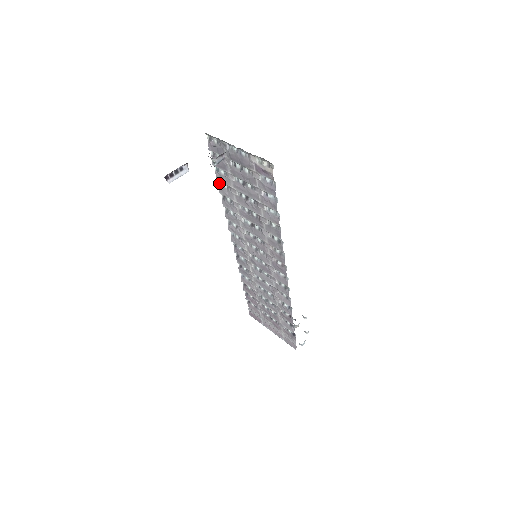
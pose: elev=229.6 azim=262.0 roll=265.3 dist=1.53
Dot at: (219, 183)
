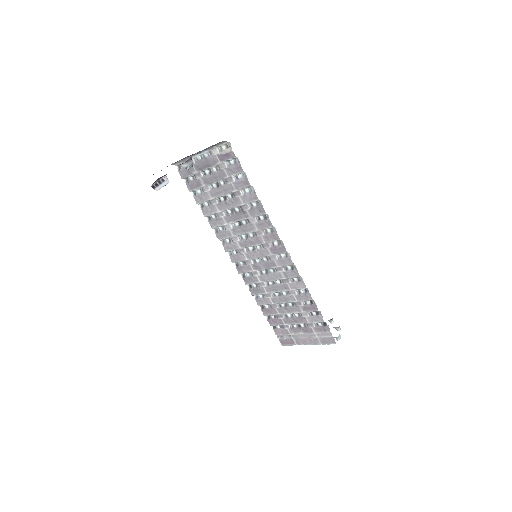
Dot at: (200, 206)
